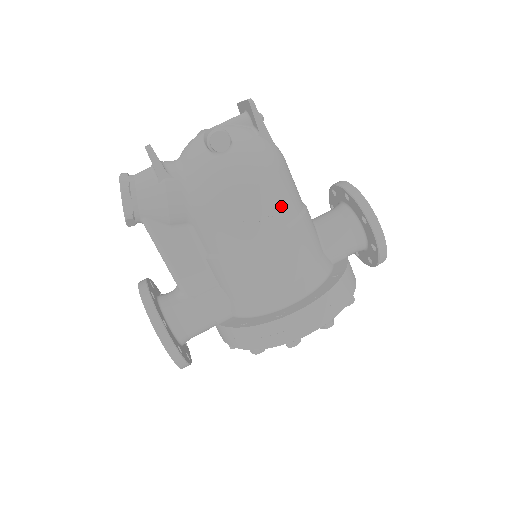
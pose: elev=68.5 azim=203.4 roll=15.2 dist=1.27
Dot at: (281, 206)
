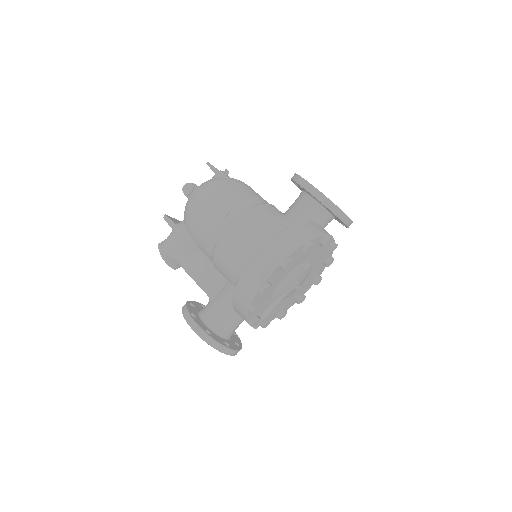
Dot at: (232, 205)
